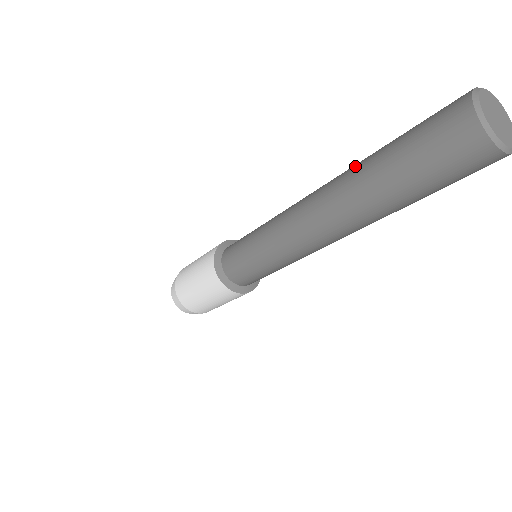
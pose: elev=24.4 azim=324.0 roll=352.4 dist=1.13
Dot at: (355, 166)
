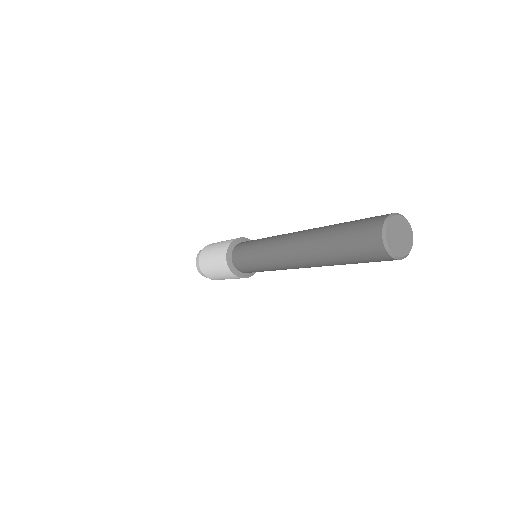
Dot at: (317, 236)
